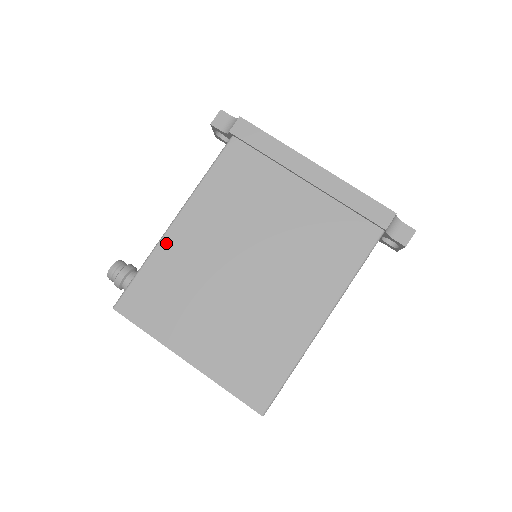
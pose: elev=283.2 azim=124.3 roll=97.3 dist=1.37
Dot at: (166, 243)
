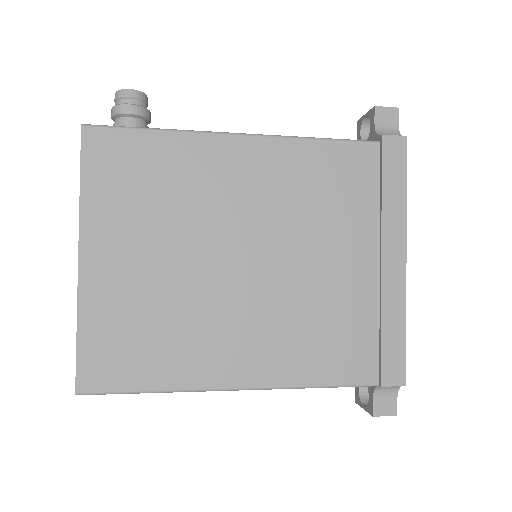
Dot at: (206, 142)
